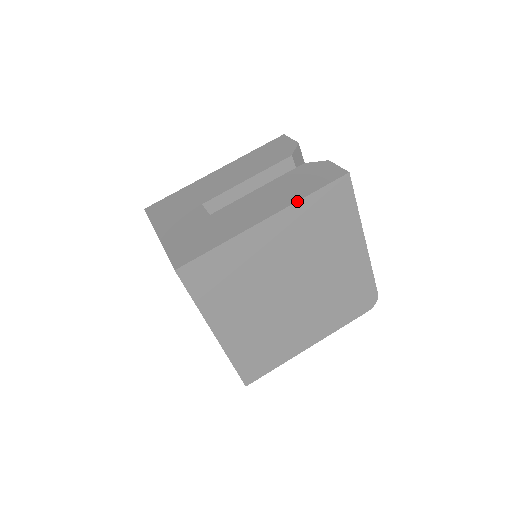
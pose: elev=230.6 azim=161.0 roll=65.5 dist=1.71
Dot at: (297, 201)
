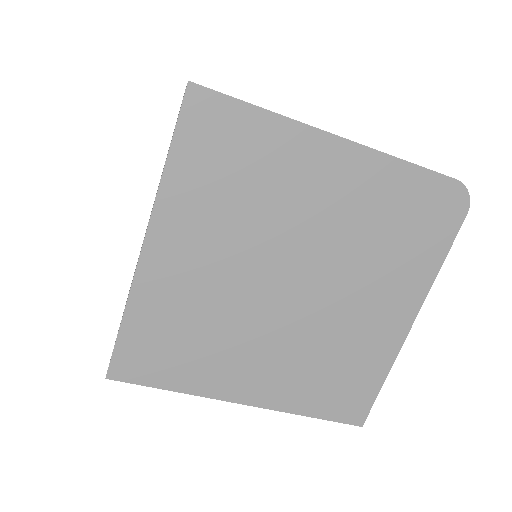
Dot at: (158, 187)
